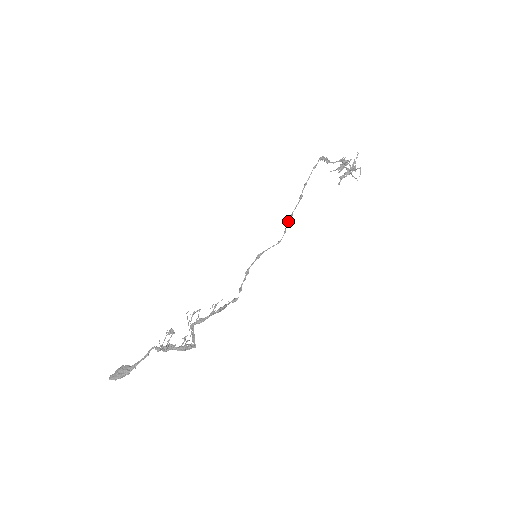
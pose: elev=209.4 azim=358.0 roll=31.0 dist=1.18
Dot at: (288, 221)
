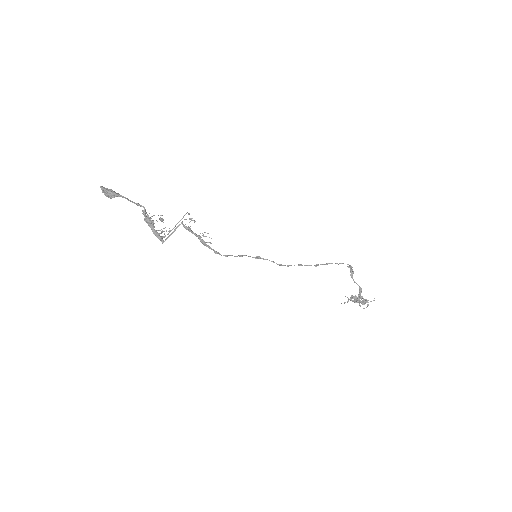
Dot at: occluded
